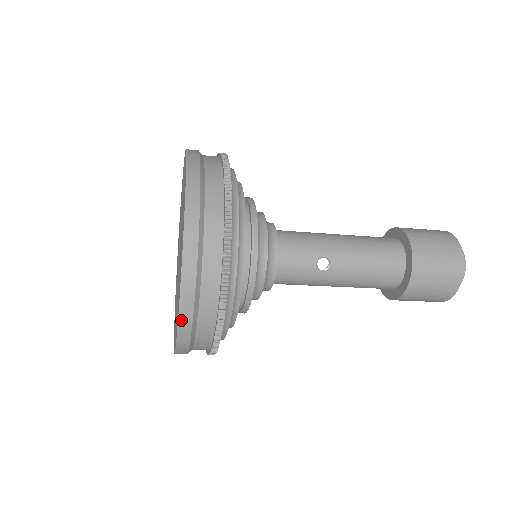
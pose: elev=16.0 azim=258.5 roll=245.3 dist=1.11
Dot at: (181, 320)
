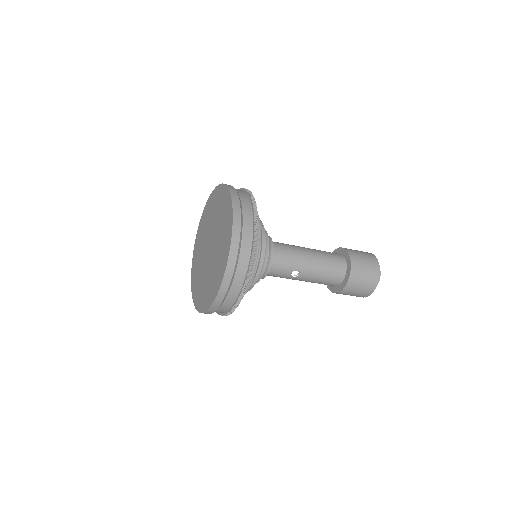
Dot at: (208, 311)
